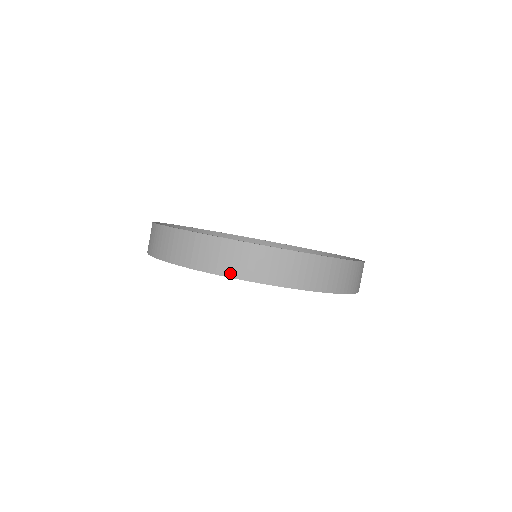
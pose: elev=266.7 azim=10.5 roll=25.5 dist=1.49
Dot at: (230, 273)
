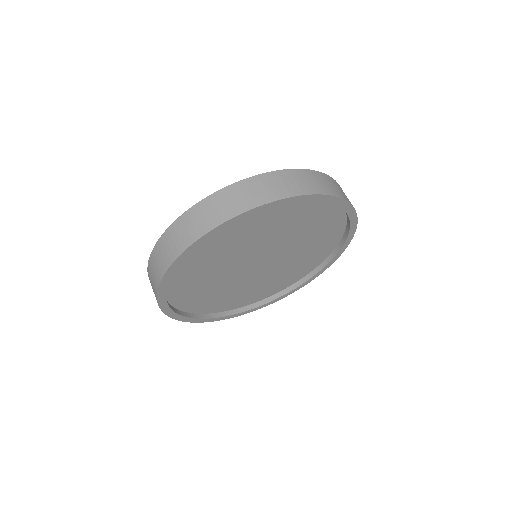
Dot at: (283, 195)
